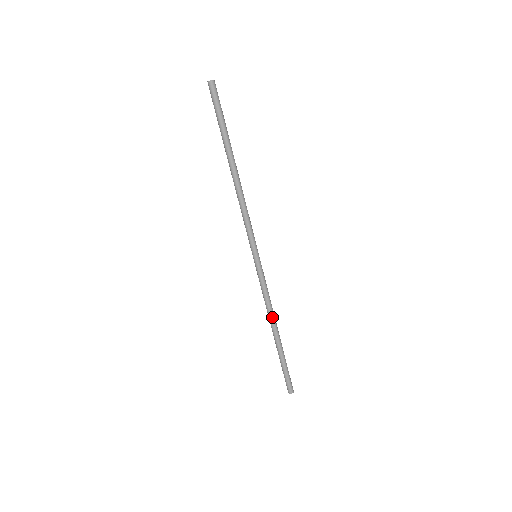
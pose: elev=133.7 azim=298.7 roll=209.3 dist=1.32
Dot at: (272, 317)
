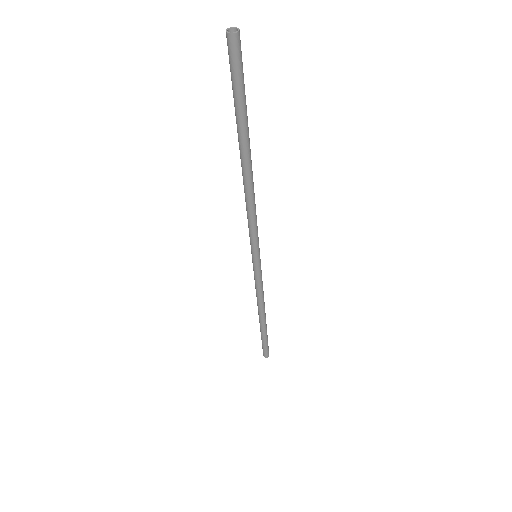
Dot at: (260, 308)
